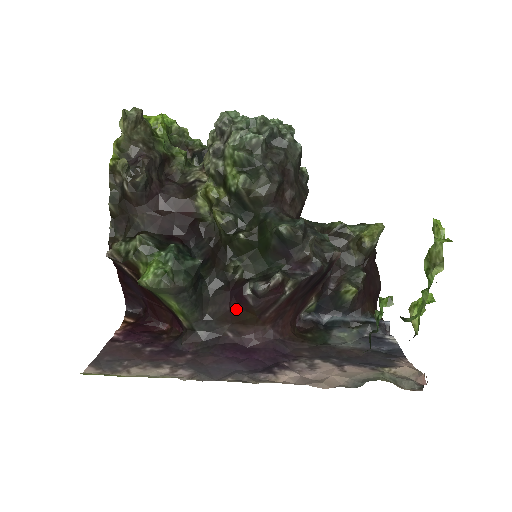
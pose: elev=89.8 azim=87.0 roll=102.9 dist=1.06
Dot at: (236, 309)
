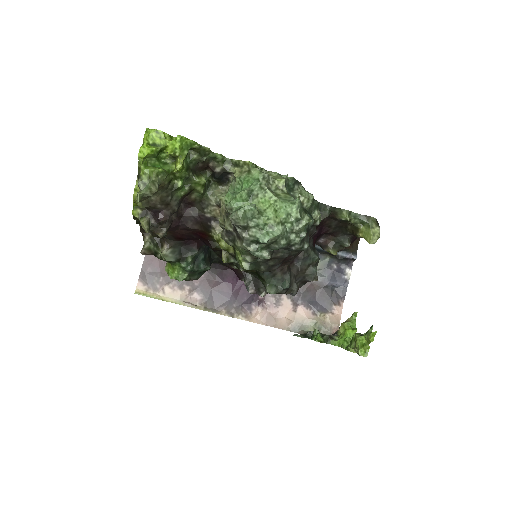
Dot at: occluded
